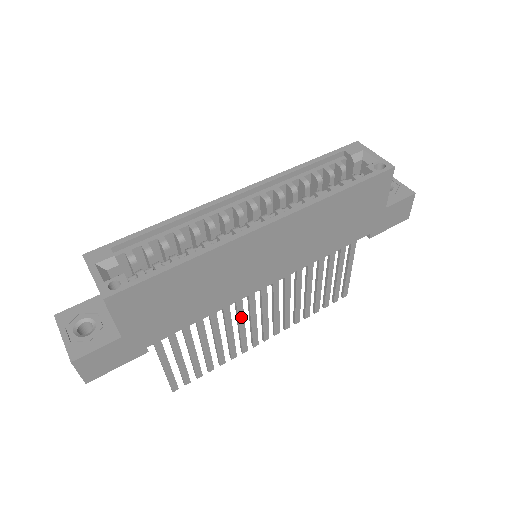
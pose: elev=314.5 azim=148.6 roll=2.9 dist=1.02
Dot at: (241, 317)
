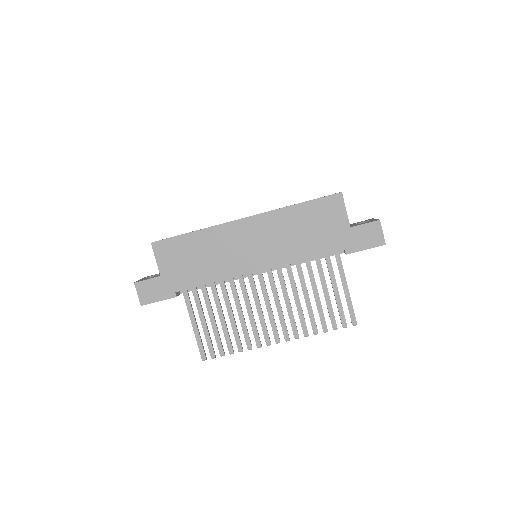
Dot at: (248, 303)
